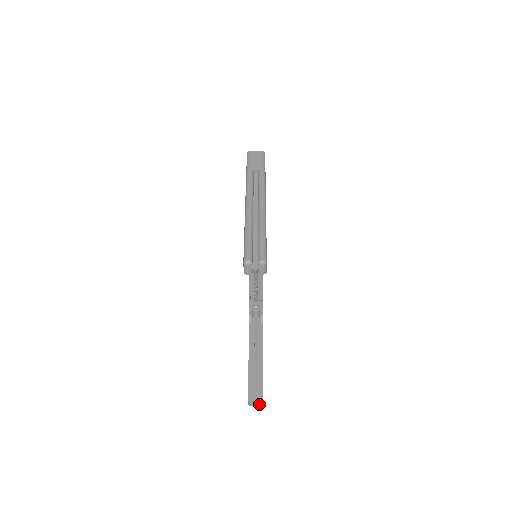
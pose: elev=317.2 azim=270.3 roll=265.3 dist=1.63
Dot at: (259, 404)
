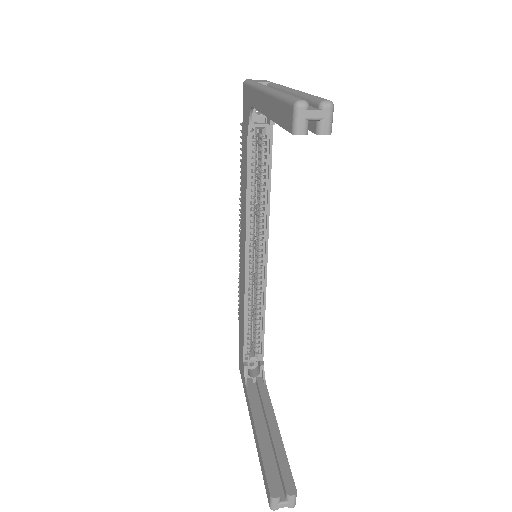
Dot at: (290, 503)
